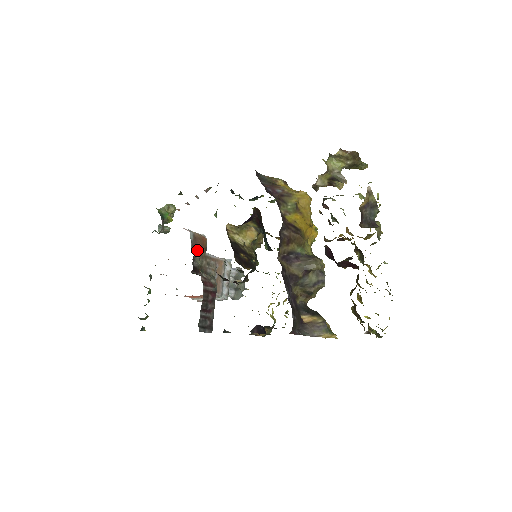
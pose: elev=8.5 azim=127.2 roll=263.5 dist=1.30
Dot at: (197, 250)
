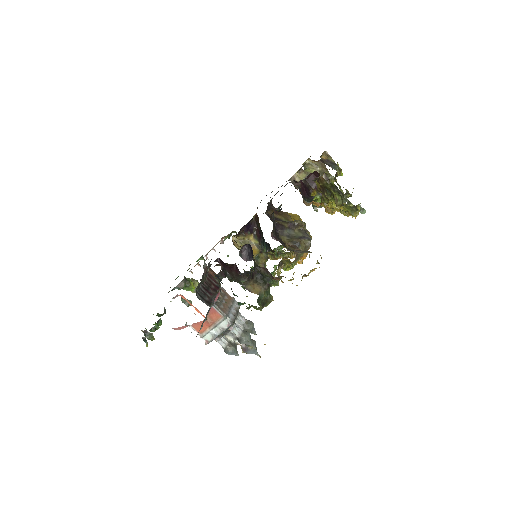
Dot at: occluded
